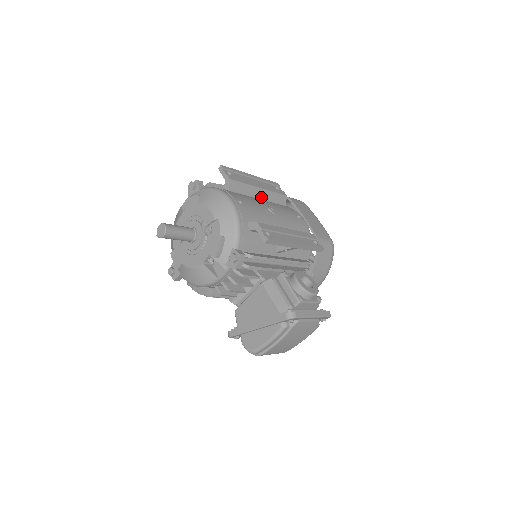
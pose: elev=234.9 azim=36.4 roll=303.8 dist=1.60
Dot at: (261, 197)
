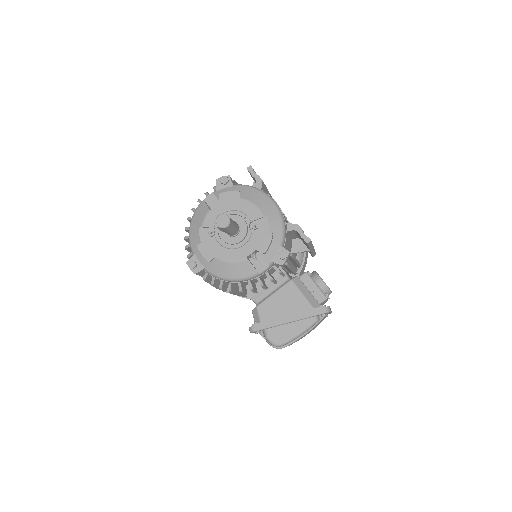
Dot at: occluded
